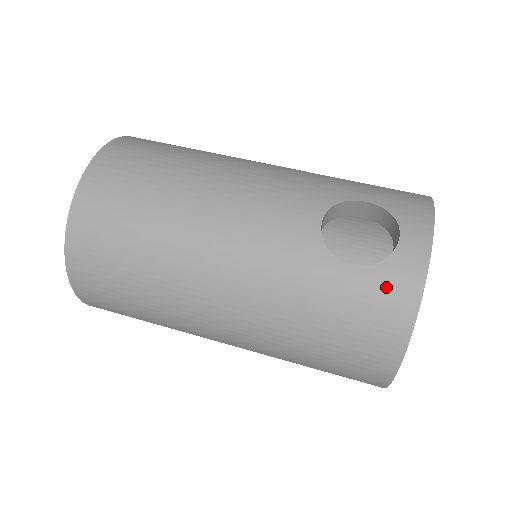
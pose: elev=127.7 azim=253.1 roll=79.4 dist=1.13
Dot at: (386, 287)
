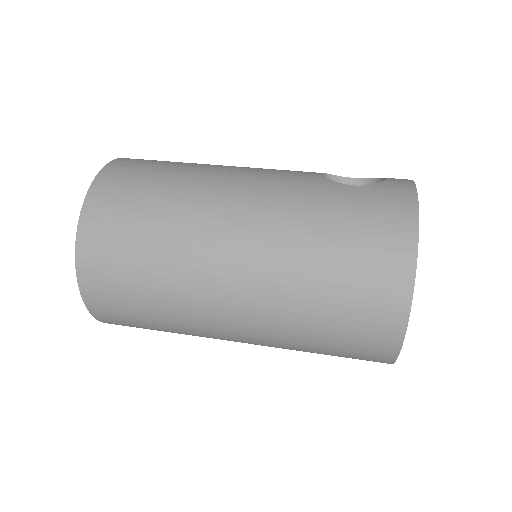
Dot at: (386, 194)
